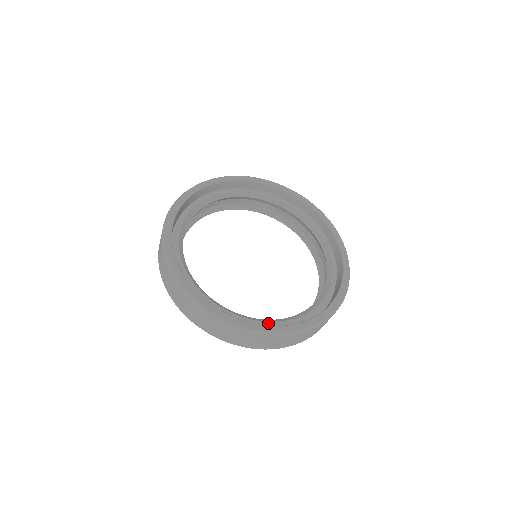
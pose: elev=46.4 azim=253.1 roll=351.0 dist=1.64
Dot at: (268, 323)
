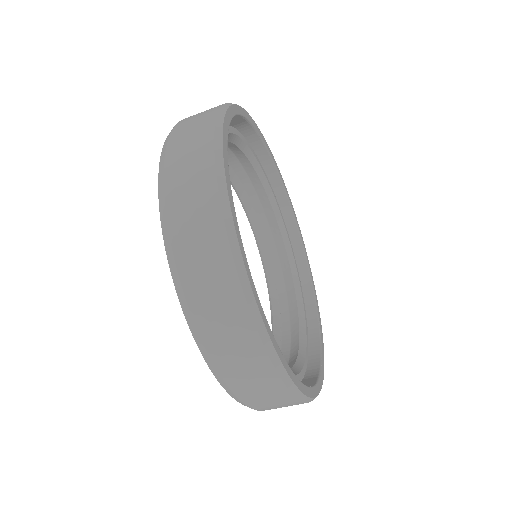
Dot at: occluded
